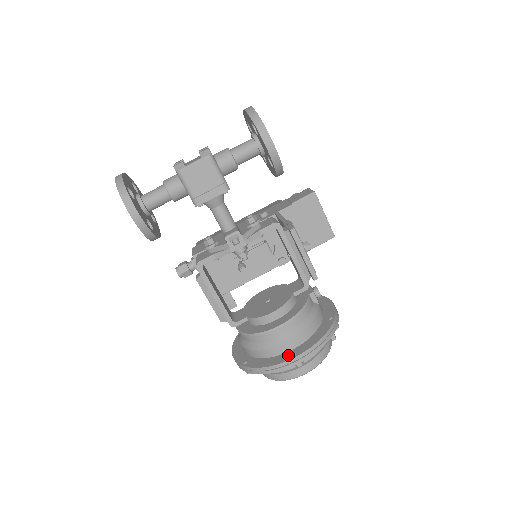
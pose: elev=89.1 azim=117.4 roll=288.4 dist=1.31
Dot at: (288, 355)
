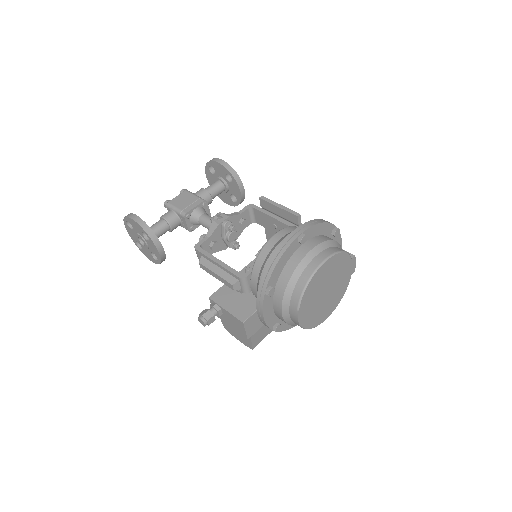
Dot at: occluded
